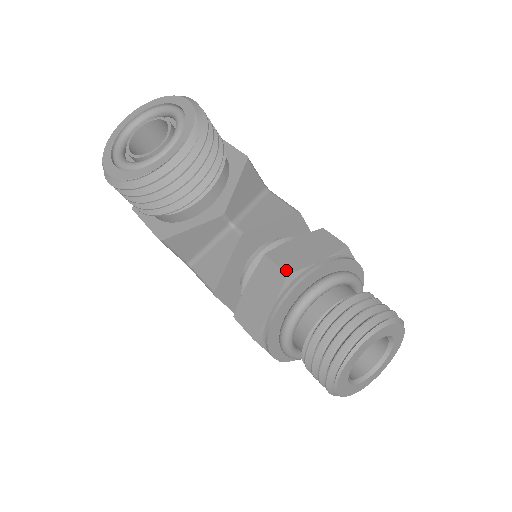
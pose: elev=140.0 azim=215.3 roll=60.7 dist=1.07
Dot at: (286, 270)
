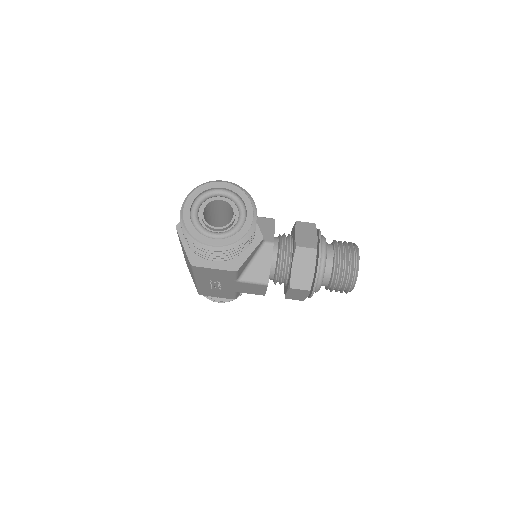
Dot at: (314, 247)
